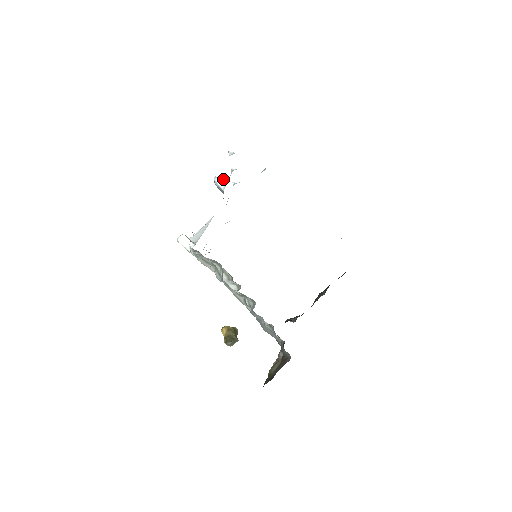
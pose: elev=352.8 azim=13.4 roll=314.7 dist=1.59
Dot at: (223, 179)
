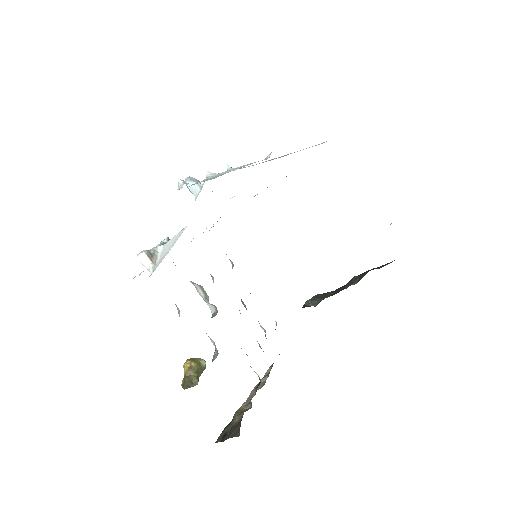
Dot at: occluded
